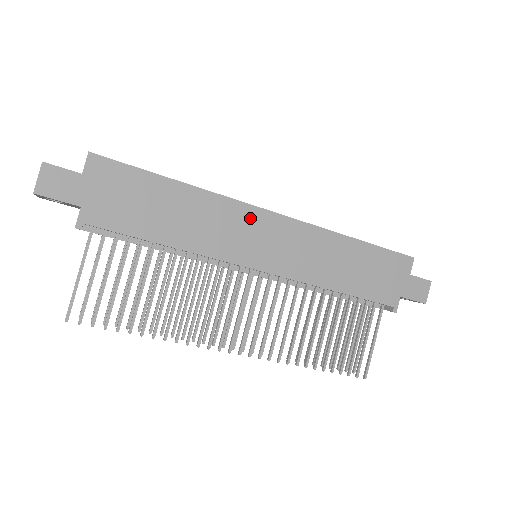
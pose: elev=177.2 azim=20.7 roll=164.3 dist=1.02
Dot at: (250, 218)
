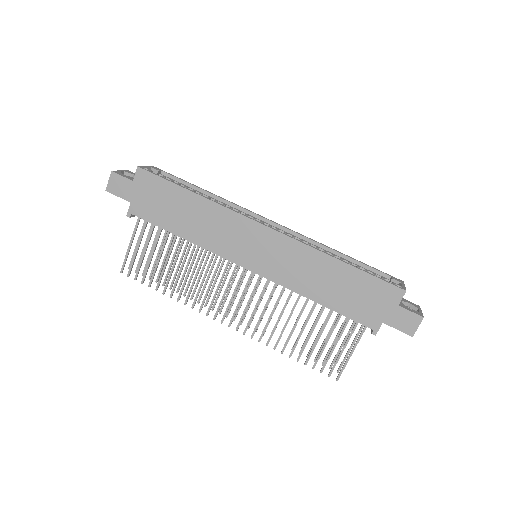
Dot at: (245, 227)
